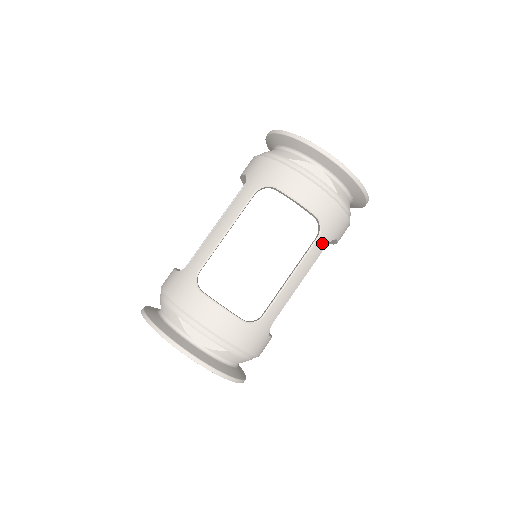
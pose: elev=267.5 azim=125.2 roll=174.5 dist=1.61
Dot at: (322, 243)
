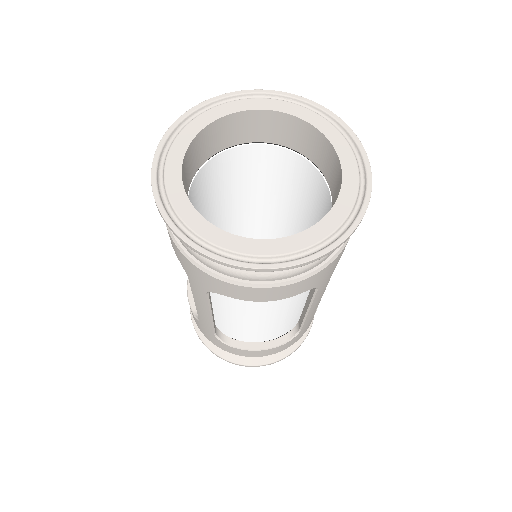
Dot at: occluded
